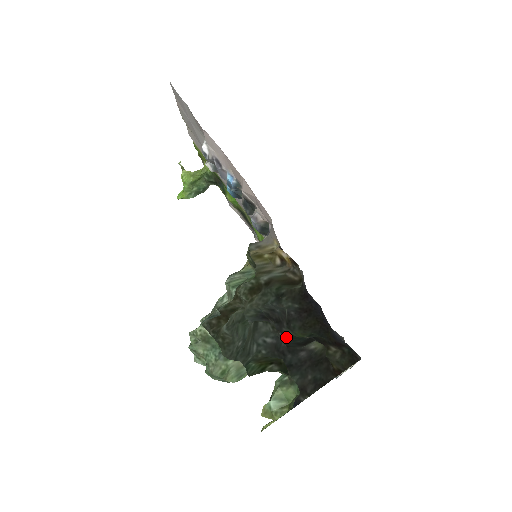
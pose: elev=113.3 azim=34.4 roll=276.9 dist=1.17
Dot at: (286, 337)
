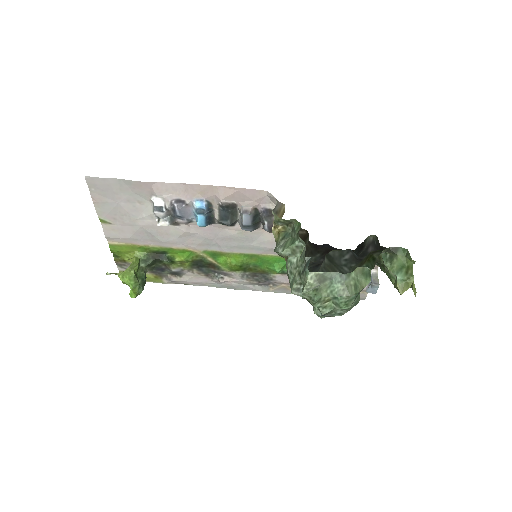
Dot at: occluded
